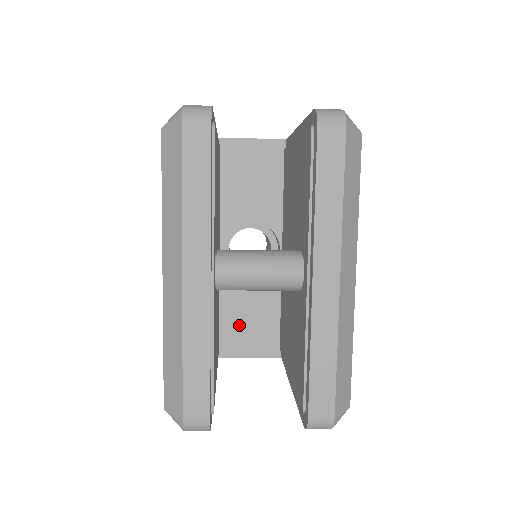
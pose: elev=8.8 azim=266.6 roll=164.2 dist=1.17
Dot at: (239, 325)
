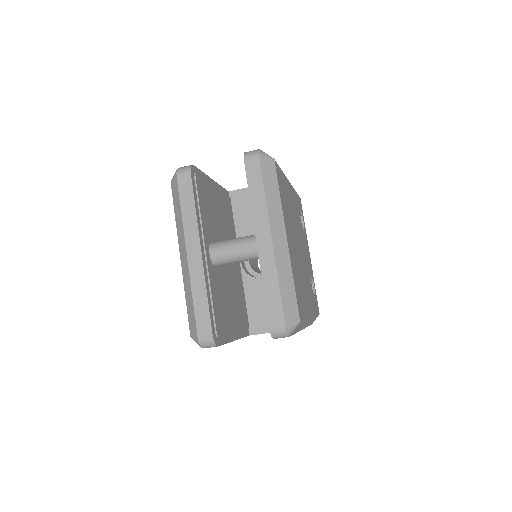
Dot at: (260, 310)
